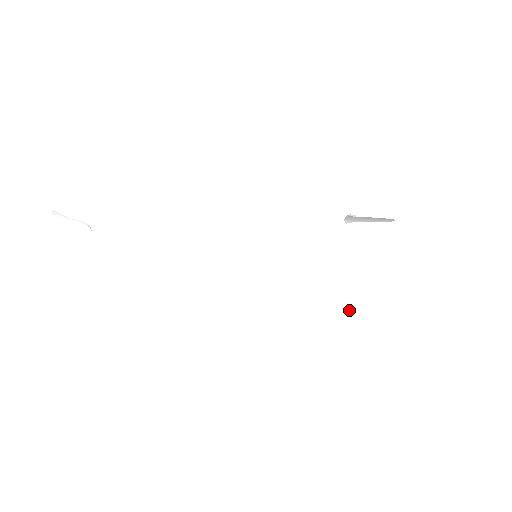
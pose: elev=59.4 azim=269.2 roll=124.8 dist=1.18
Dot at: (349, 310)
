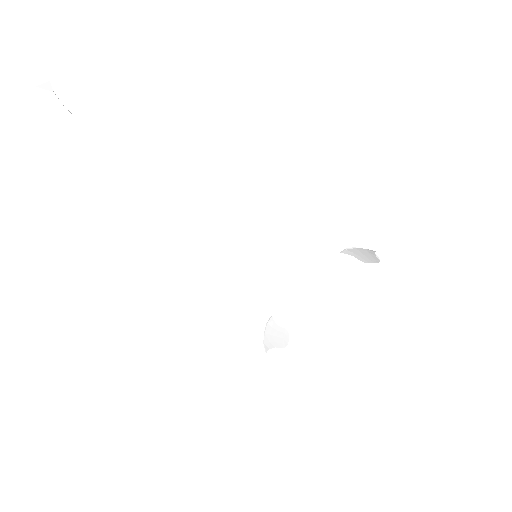
Dot at: (278, 332)
